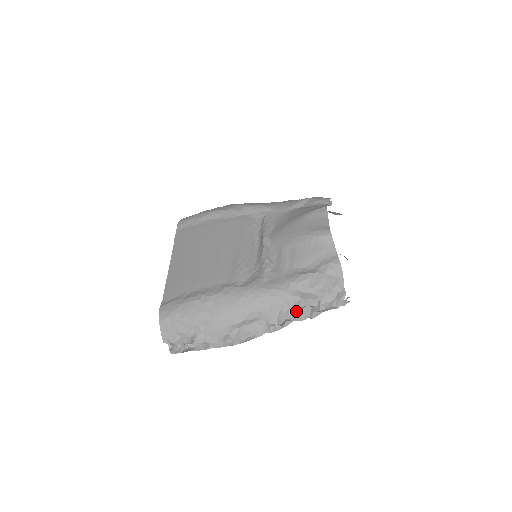
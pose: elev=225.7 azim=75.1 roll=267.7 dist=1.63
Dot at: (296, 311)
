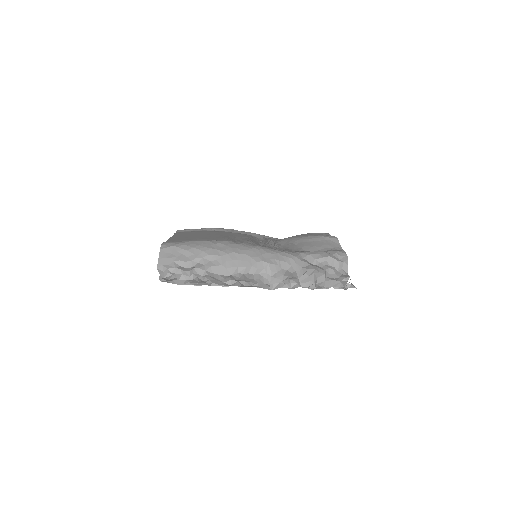
Dot at: (304, 272)
